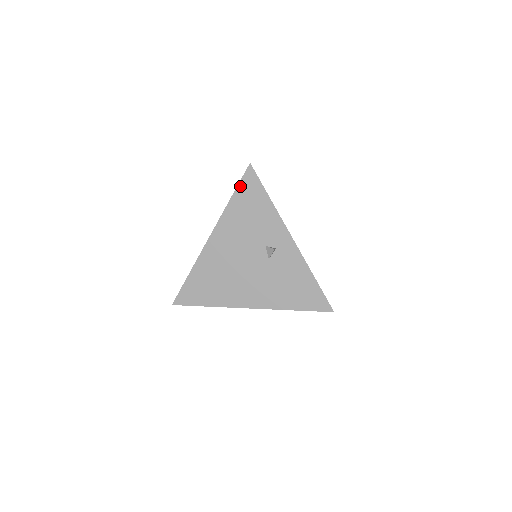
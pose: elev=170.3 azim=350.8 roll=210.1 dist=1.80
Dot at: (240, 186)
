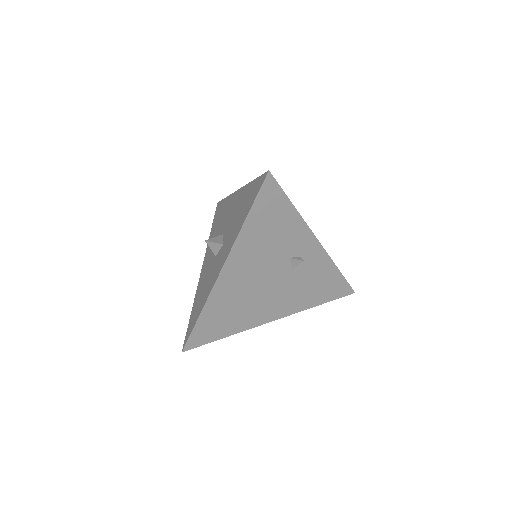
Dot at: (257, 202)
